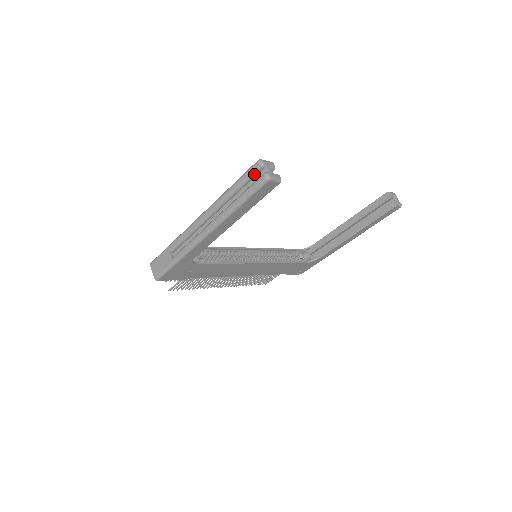
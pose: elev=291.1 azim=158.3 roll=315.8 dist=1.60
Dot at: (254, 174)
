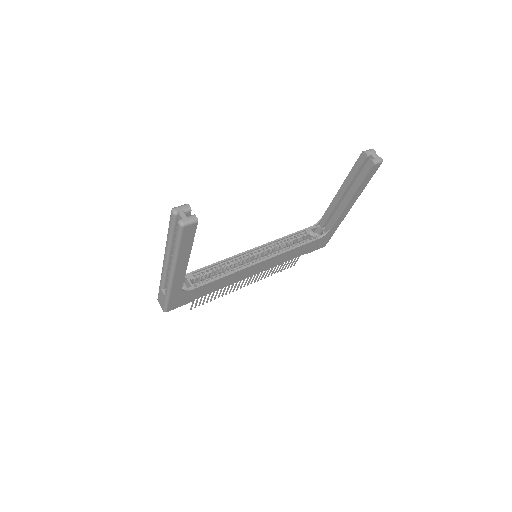
Dot at: (174, 222)
